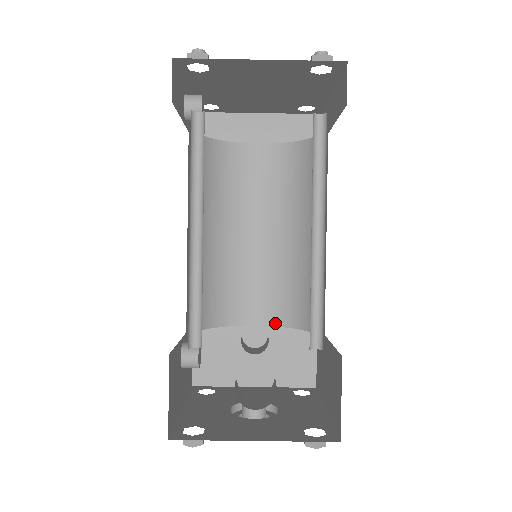
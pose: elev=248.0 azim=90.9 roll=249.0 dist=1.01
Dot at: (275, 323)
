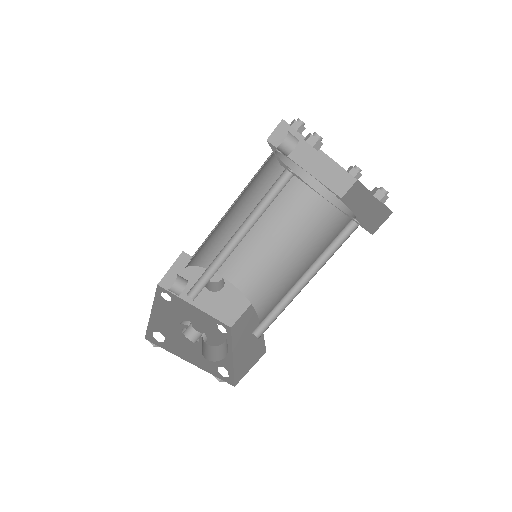
Dot at: (234, 283)
